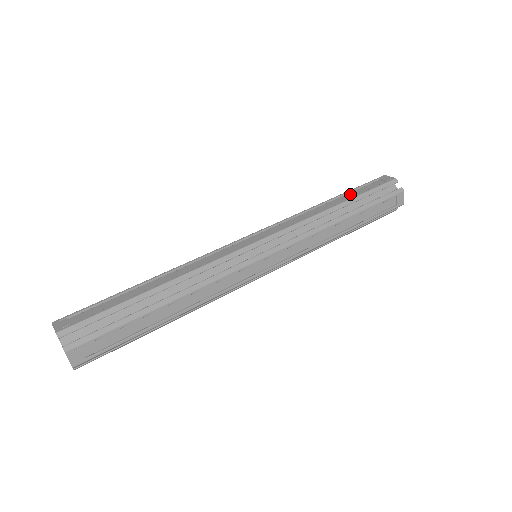
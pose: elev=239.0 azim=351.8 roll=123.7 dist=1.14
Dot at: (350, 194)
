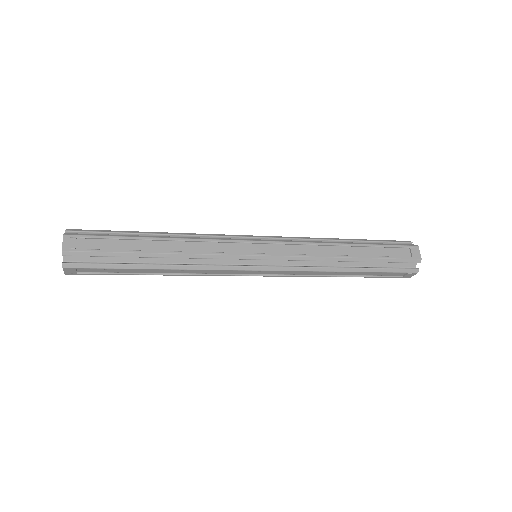
Dot at: occluded
